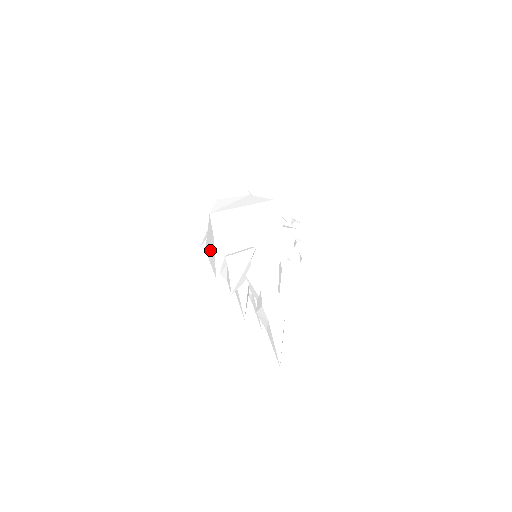
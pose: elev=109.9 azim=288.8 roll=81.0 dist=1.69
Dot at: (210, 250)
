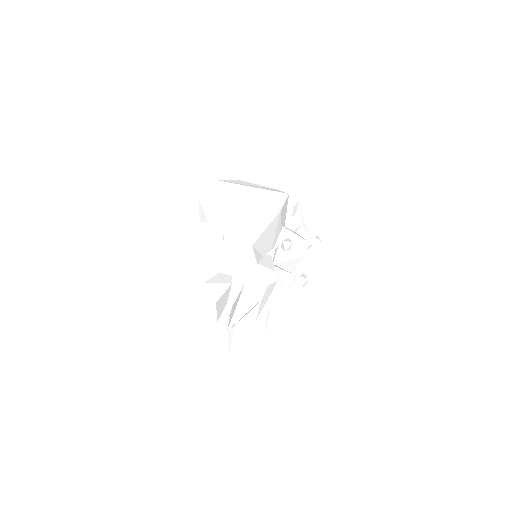
Dot at: occluded
